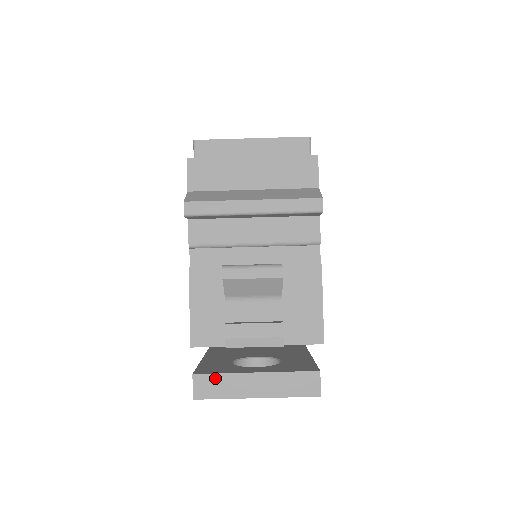
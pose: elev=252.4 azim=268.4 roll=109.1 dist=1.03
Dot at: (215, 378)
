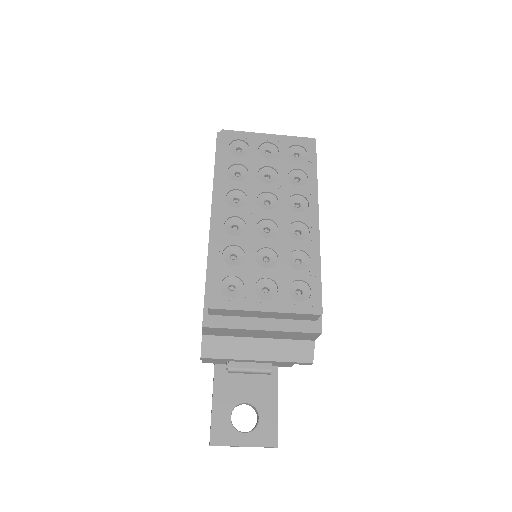
Dot at: occluded
